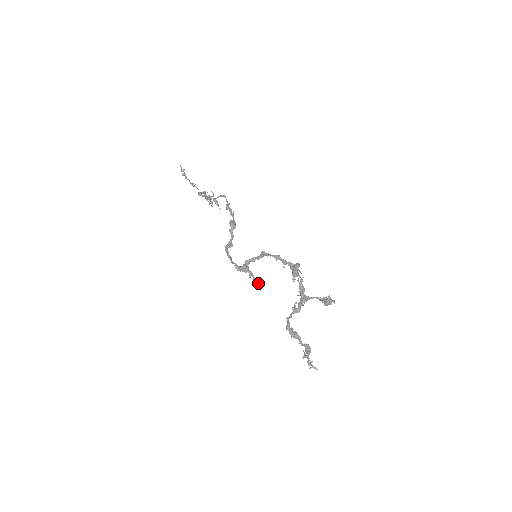
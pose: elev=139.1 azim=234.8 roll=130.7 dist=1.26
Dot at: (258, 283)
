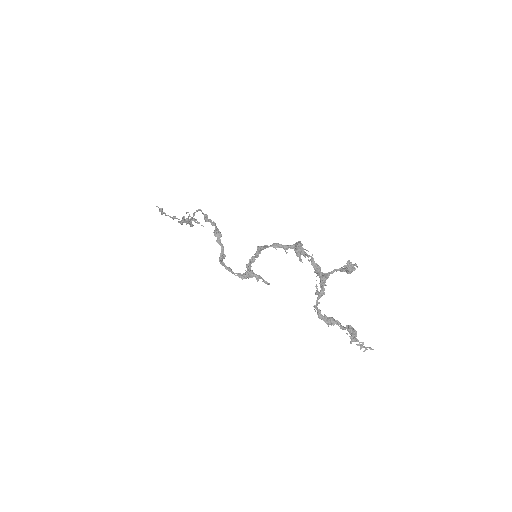
Dot at: (269, 283)
